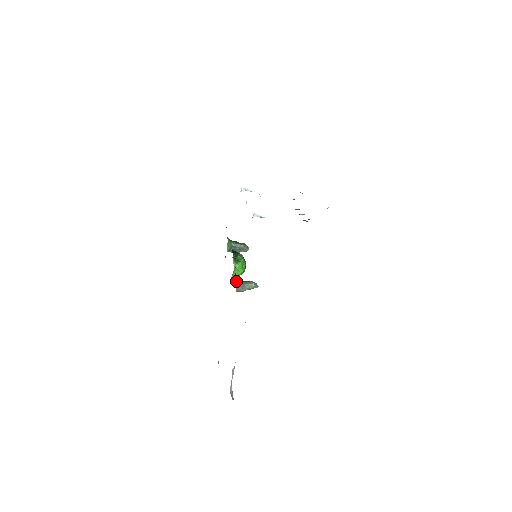
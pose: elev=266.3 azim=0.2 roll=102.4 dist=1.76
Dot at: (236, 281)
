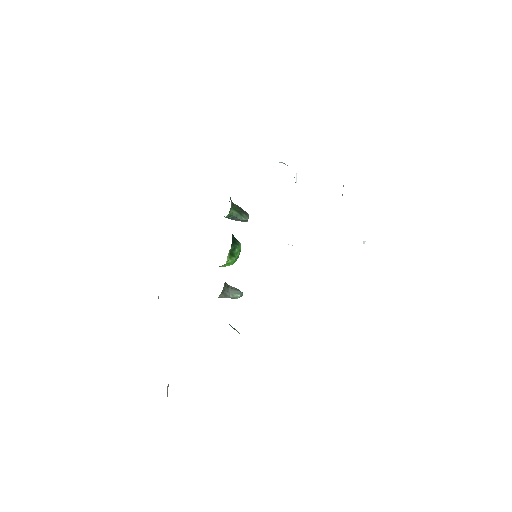
Dot at: (222, 290)
